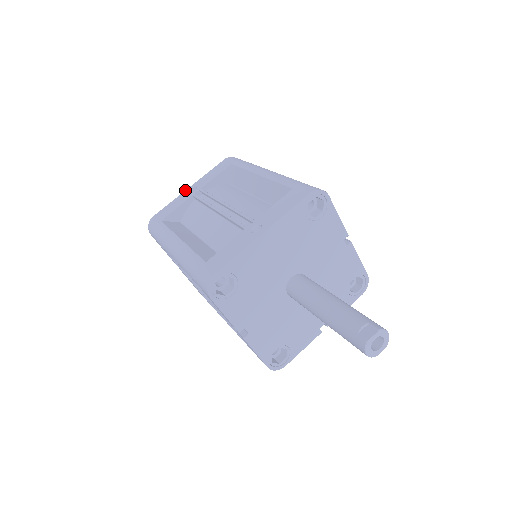
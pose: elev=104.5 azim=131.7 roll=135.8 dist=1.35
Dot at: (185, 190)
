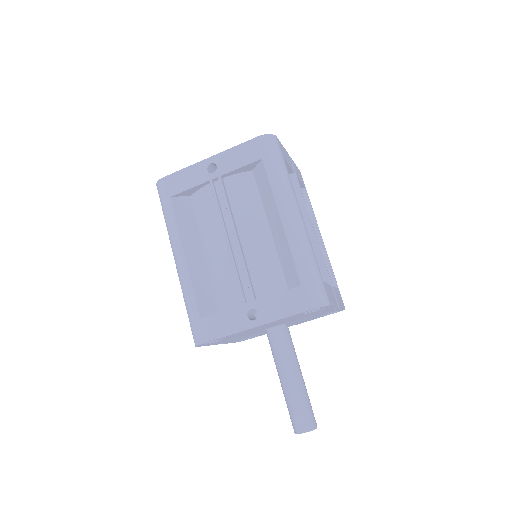
Dot at: occluded
